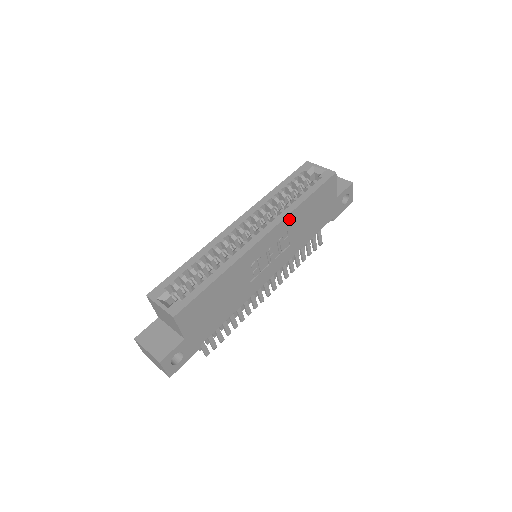
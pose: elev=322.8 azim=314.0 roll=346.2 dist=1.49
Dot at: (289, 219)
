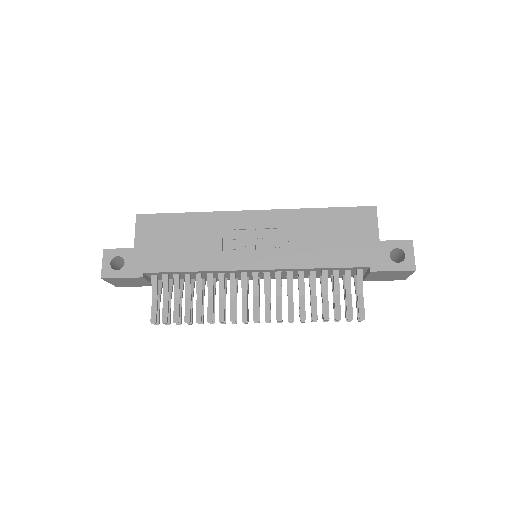
Dot at: (293, 215)
